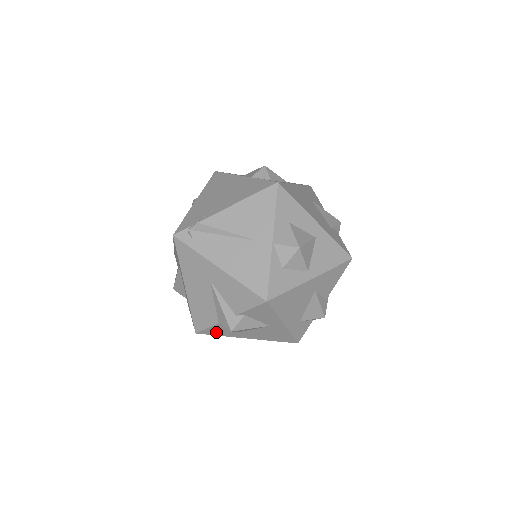
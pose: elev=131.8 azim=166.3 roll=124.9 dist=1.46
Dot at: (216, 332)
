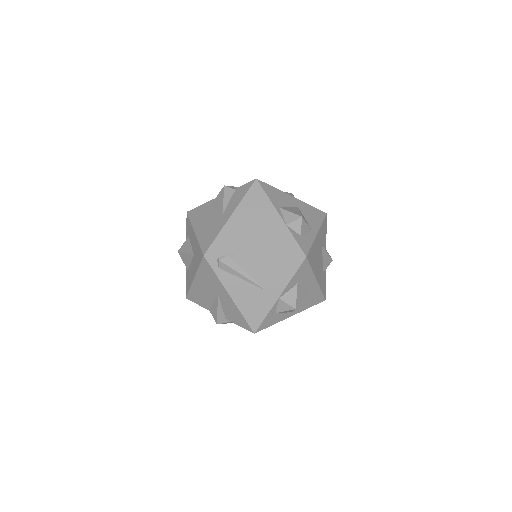
Dot at: occluded
